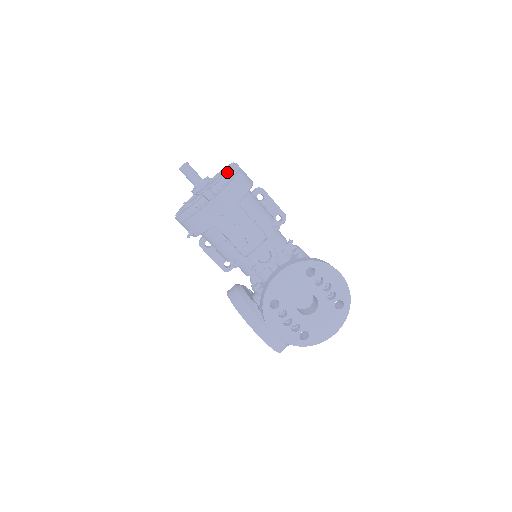
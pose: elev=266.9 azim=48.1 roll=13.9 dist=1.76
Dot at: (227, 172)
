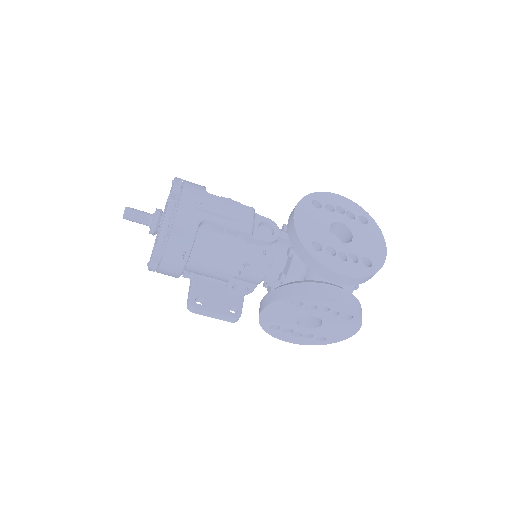
Dot at: (174, 179)
